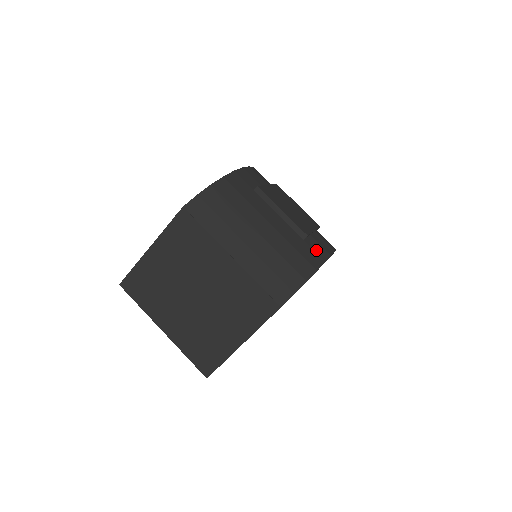
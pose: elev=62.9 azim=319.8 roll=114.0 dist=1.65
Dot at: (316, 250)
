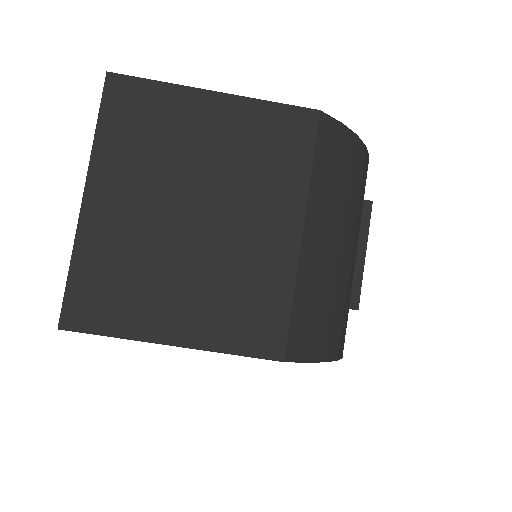
Dot at: occluded
